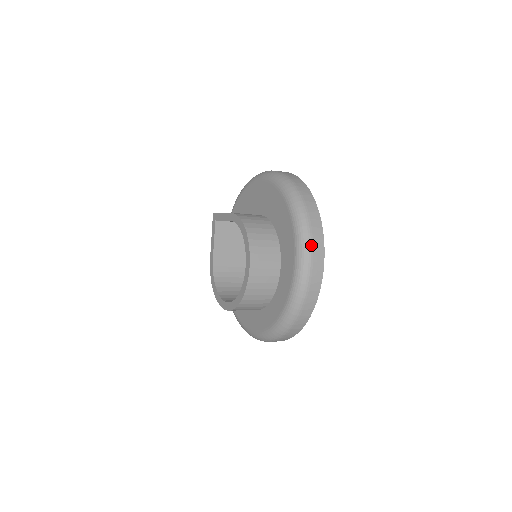
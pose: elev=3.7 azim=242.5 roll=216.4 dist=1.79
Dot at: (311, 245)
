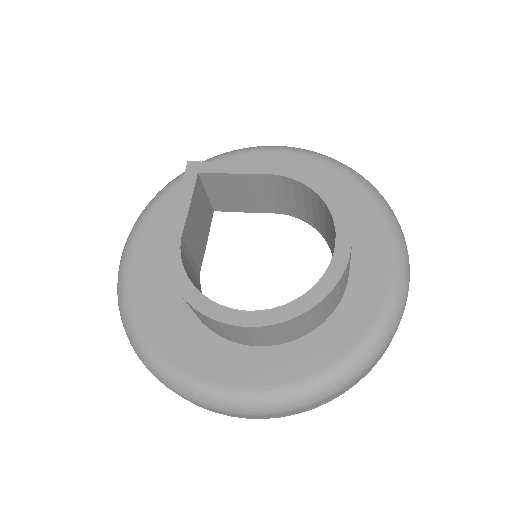
Dot at: occluded
